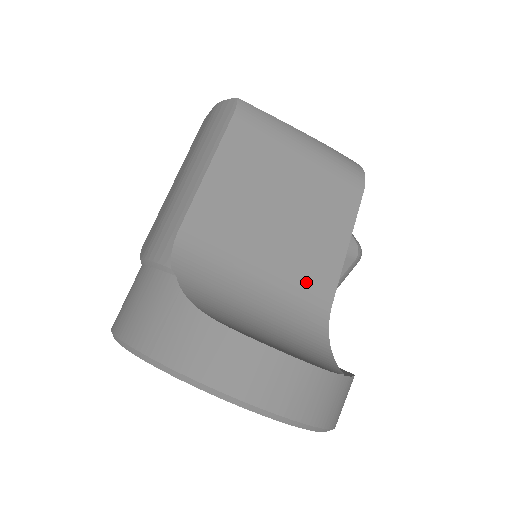
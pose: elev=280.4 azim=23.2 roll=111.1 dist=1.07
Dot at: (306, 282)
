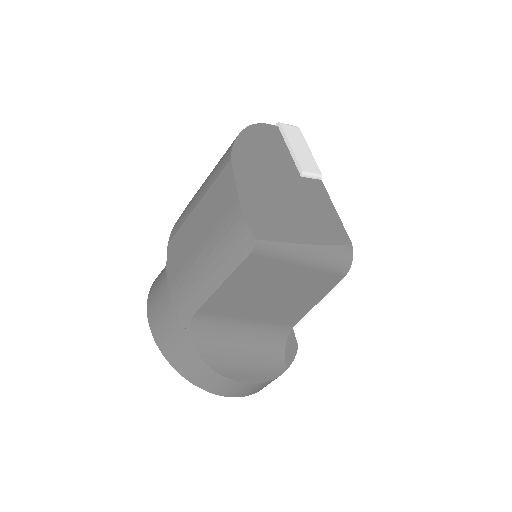
Dot at: (281, 319)
